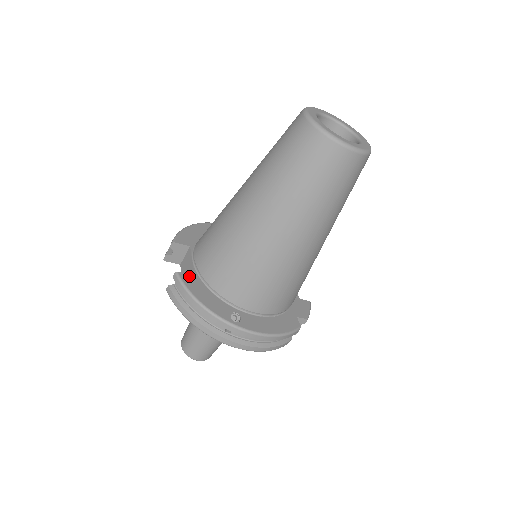
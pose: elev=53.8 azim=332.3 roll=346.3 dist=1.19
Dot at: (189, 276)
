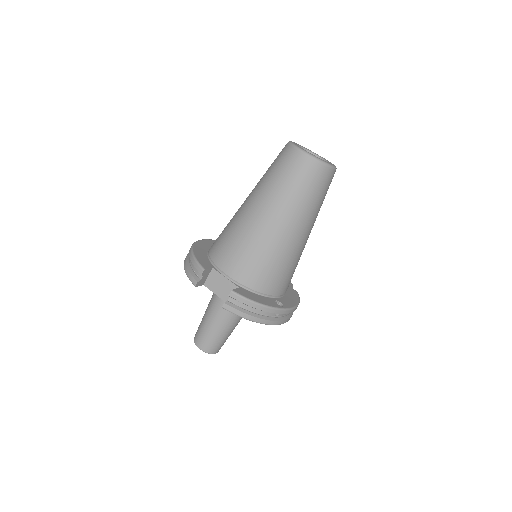
Dot at: (238, 289)
